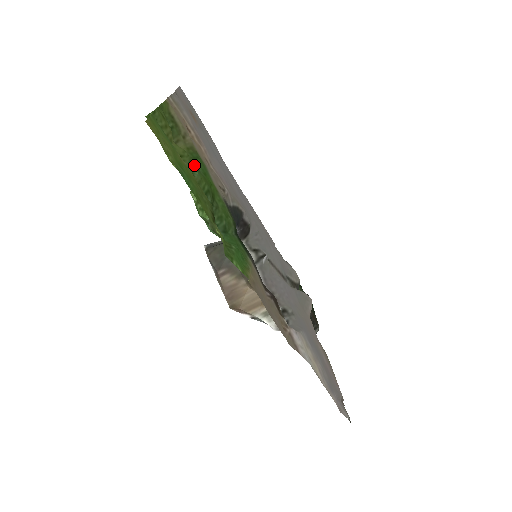
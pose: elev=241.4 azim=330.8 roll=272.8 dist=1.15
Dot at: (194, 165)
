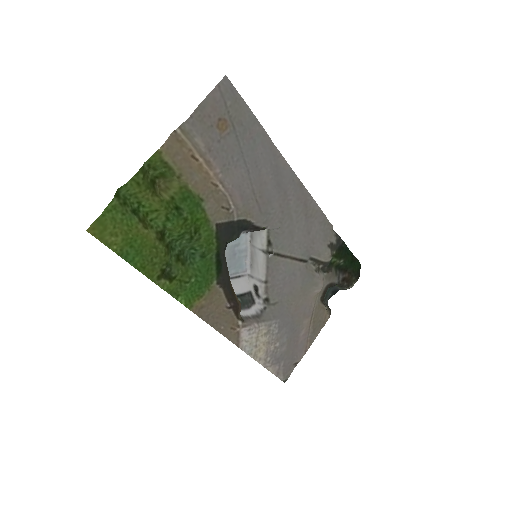
Dot at: (170, 217)
